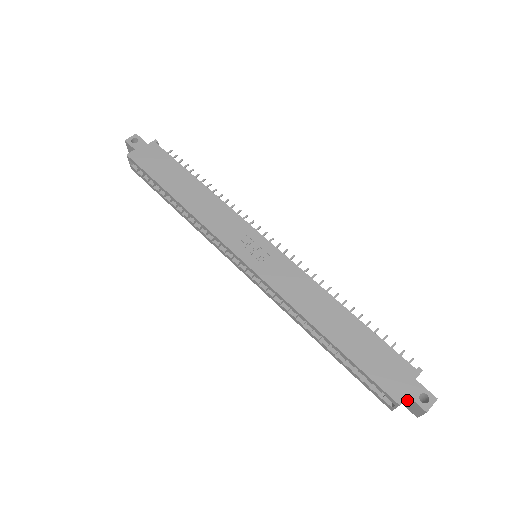
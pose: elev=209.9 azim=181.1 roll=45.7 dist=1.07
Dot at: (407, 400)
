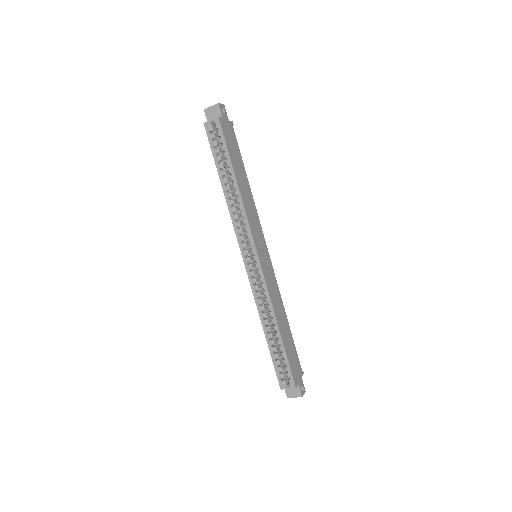
Dot at: occluded
